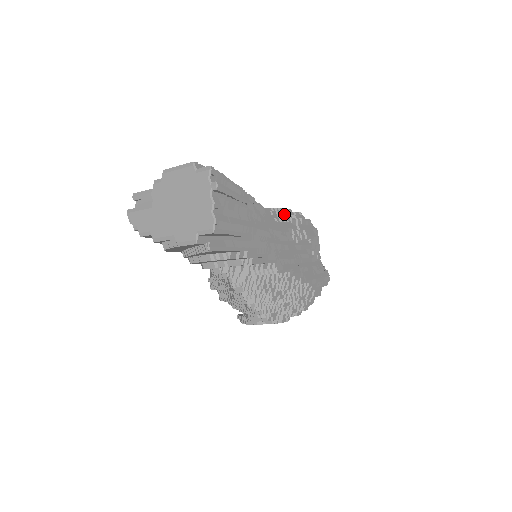
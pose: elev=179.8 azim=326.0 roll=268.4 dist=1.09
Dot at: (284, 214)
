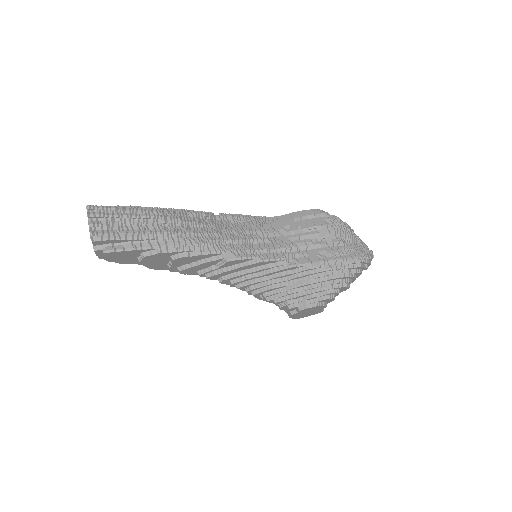
Dot at: (292, 216)
